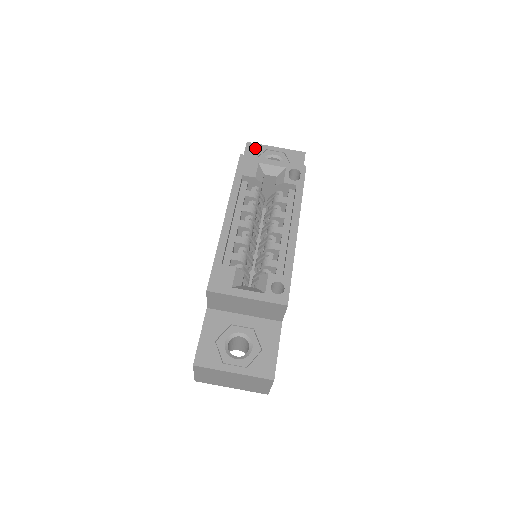
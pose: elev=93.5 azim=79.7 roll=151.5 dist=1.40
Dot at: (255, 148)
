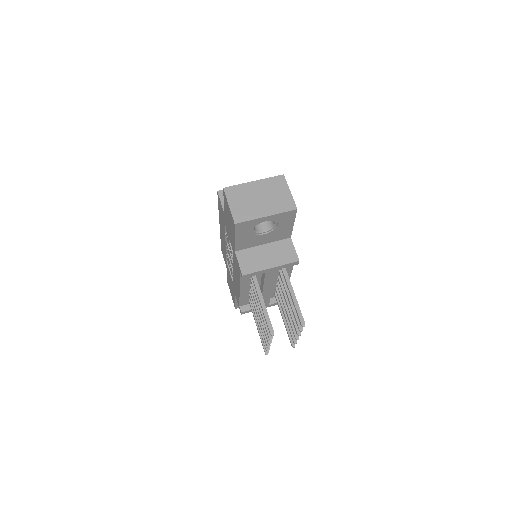
Dot at: occluded
